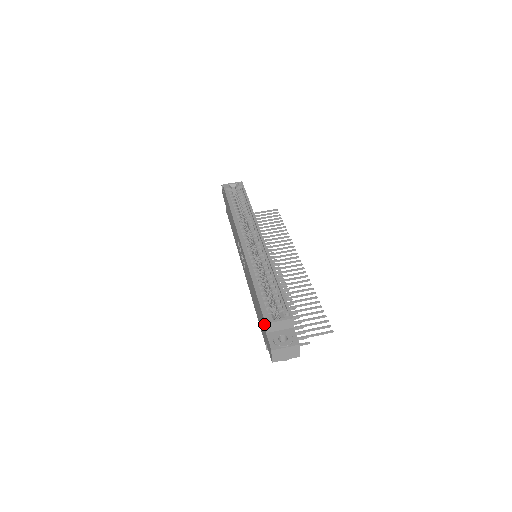
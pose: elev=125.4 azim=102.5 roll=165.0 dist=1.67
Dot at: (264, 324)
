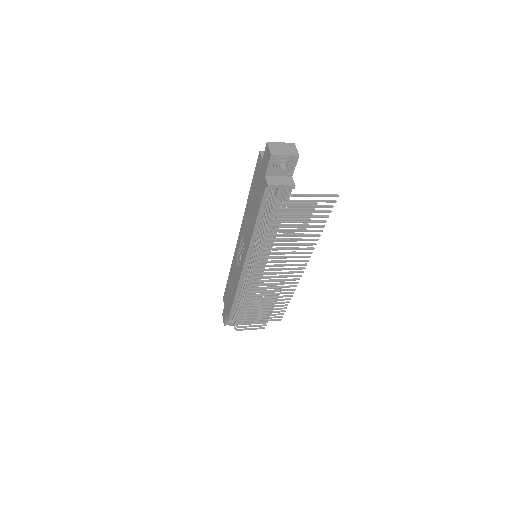
Dot at: (259, 160)
